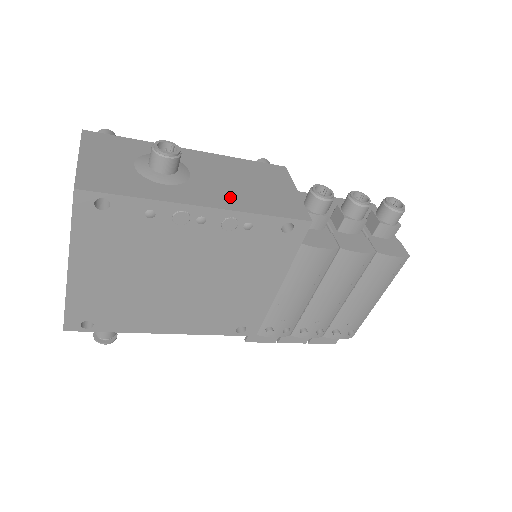
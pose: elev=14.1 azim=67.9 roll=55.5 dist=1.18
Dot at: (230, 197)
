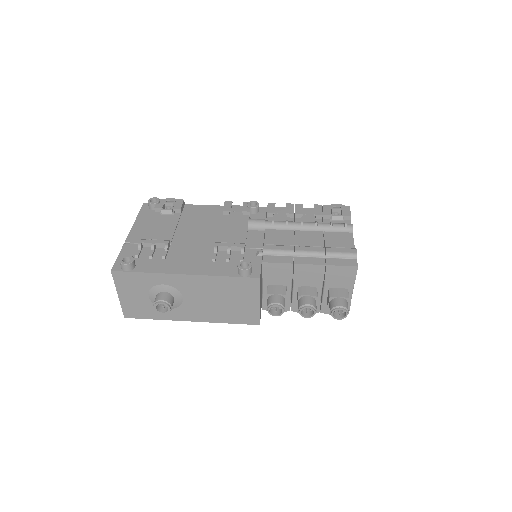
Dot at: (207, 313)
